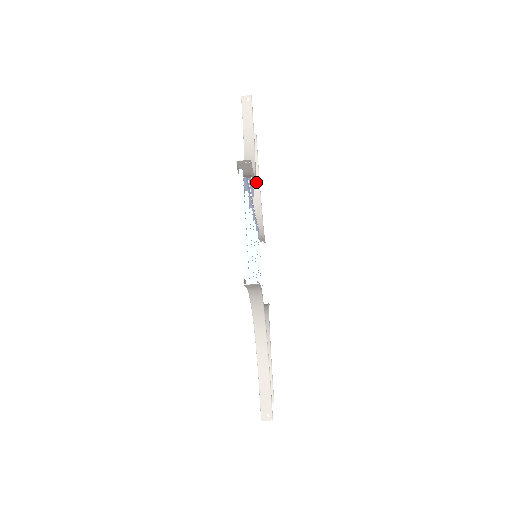
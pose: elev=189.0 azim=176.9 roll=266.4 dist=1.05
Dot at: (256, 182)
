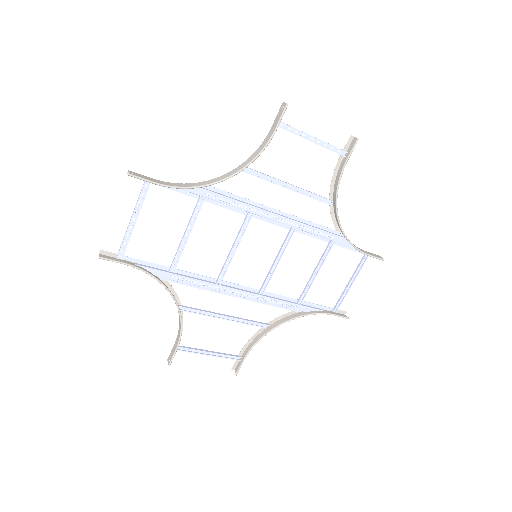
Dot at: (336, 192)
